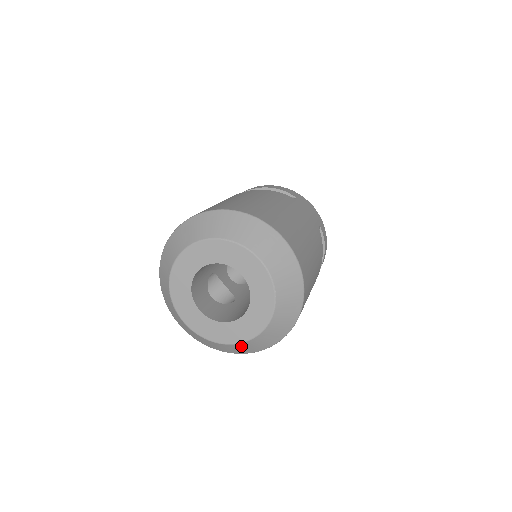
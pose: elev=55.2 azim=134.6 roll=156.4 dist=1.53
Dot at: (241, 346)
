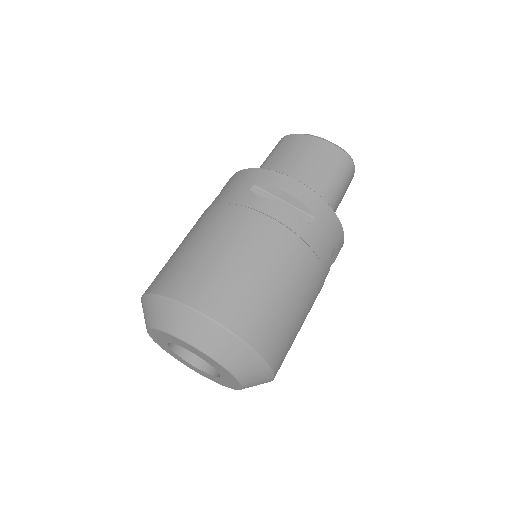
Dot at: occluded
